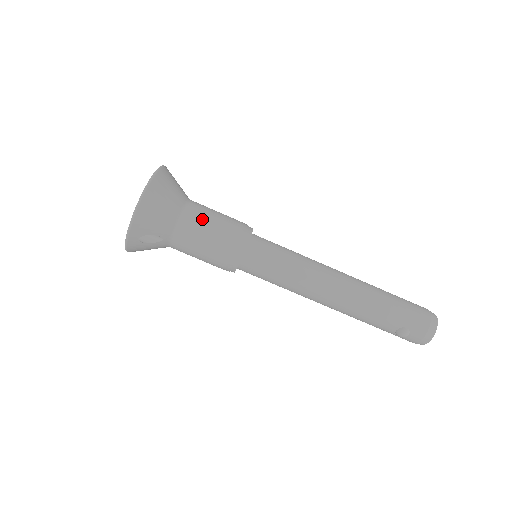
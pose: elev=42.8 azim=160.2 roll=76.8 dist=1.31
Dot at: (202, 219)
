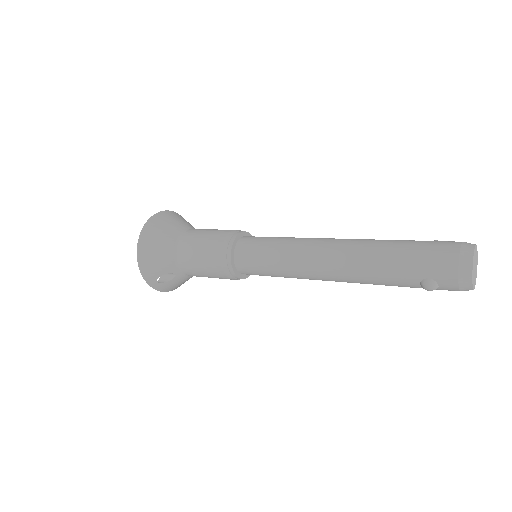
Dot at: (191, 245)
